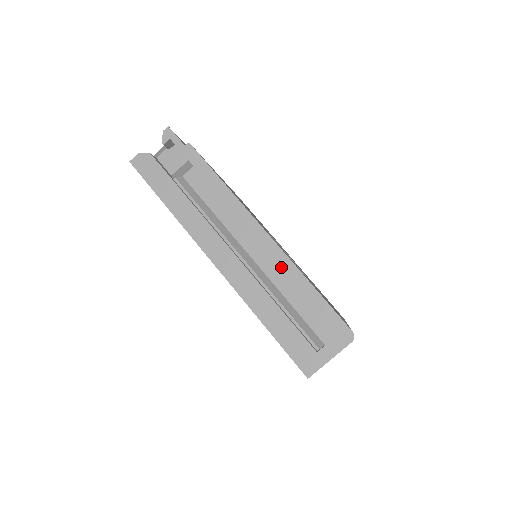
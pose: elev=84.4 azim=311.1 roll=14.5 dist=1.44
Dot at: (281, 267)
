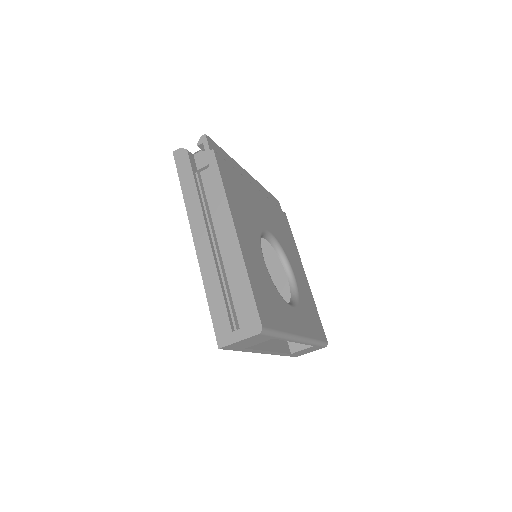
Dot at: (235, 259)
